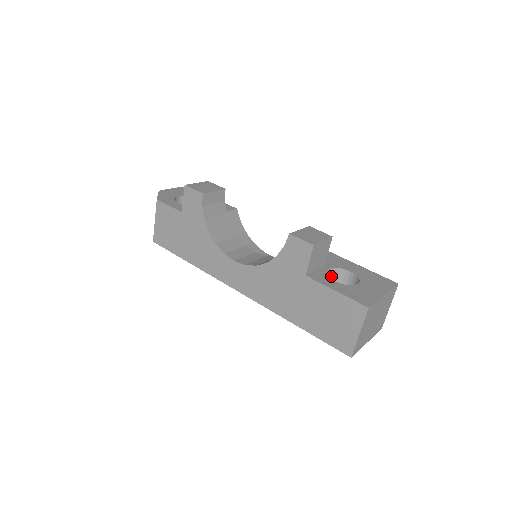
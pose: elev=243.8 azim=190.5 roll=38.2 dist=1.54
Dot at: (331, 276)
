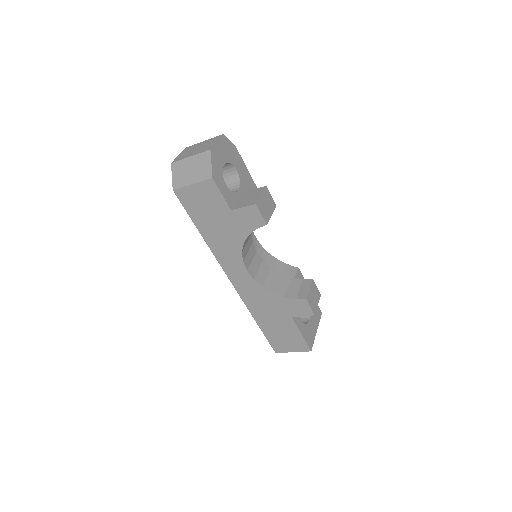
Dot at: occluded
